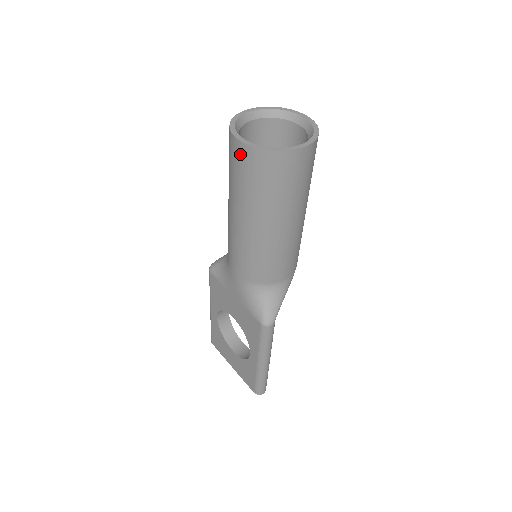
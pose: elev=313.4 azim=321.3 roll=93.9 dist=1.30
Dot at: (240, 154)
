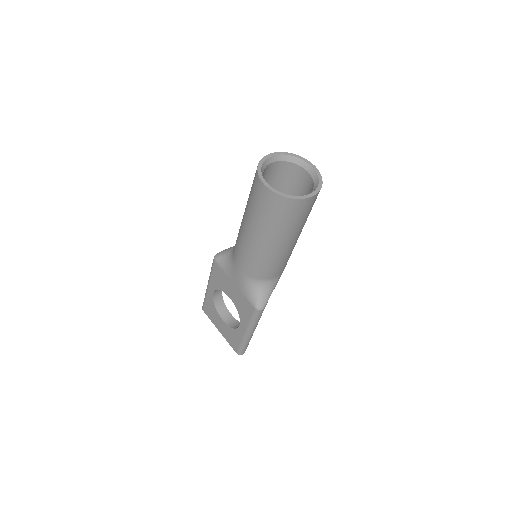
Dot at: (264, 195)
